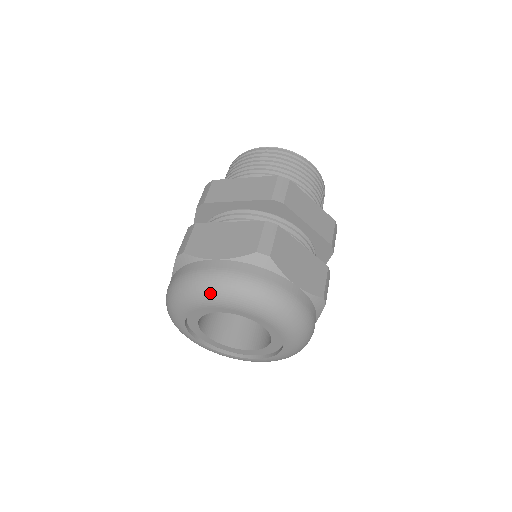
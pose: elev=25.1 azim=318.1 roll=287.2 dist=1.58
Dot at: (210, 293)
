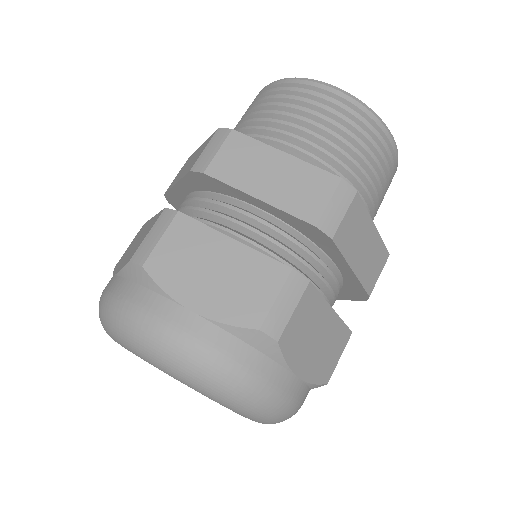
Dot at: (164, 362)
